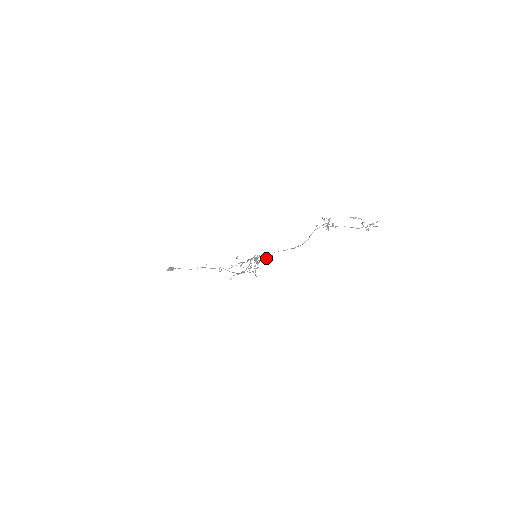
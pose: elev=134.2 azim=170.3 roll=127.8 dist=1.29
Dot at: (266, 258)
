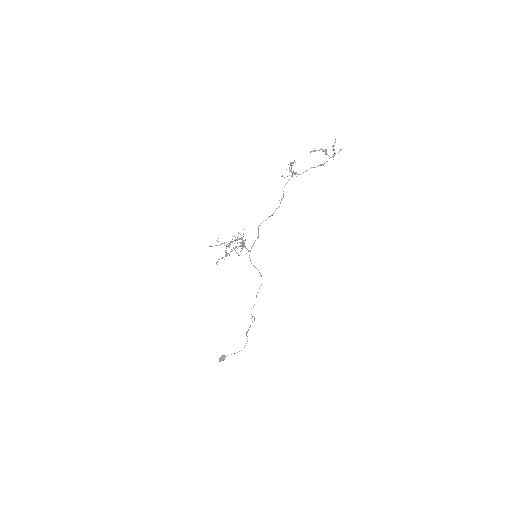
Dot at: (255, 240)
